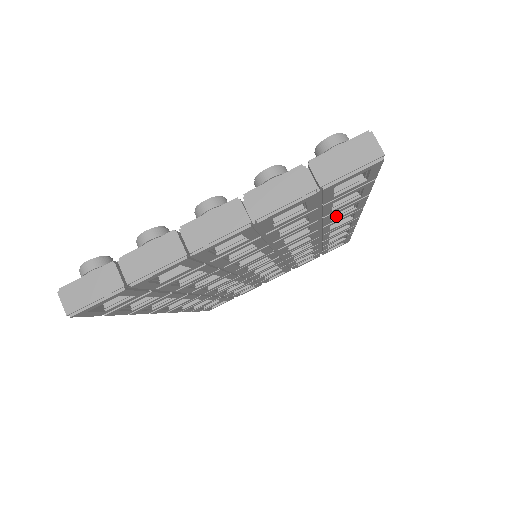
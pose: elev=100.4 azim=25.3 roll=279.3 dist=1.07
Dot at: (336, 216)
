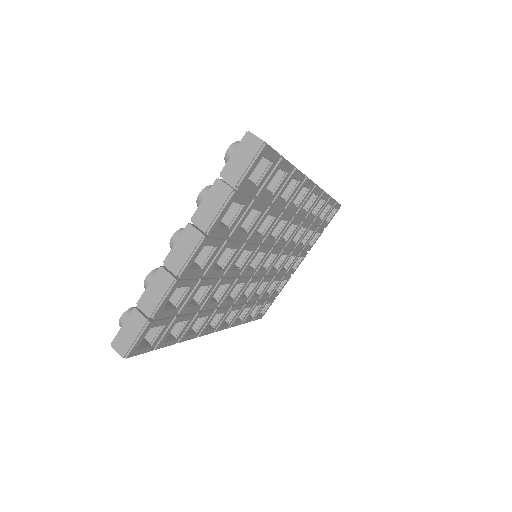
Dot at: (288, 196)
